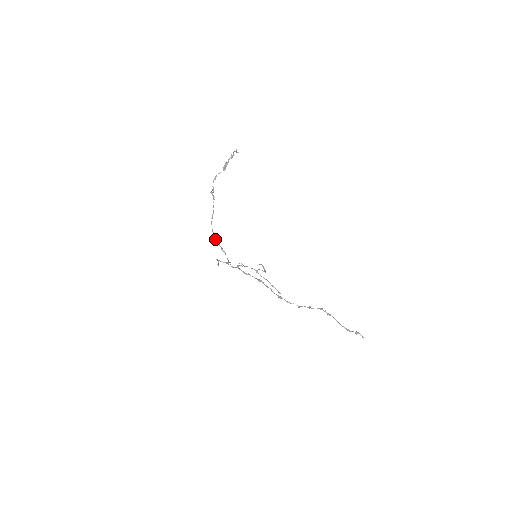
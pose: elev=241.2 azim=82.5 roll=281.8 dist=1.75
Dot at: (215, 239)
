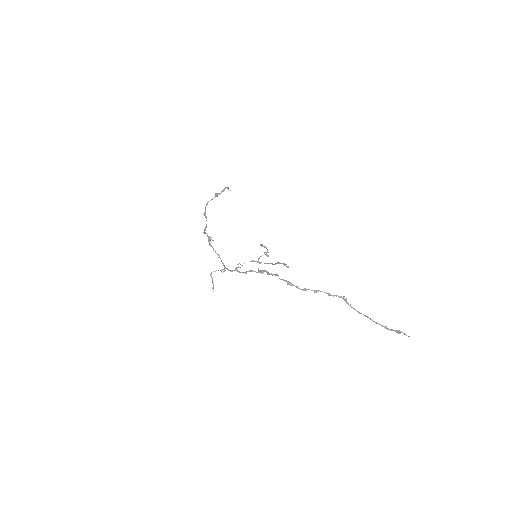
Dot at: (208, 241)
